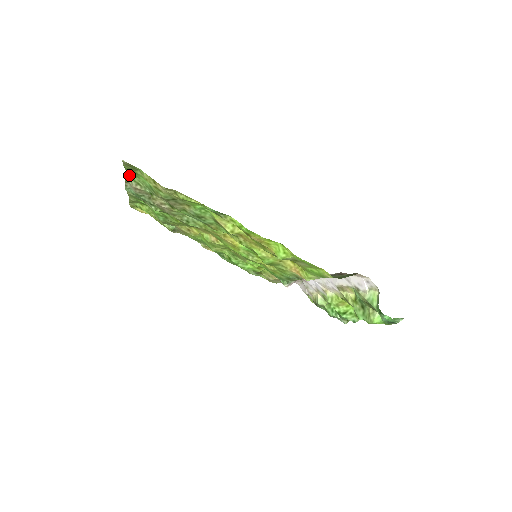
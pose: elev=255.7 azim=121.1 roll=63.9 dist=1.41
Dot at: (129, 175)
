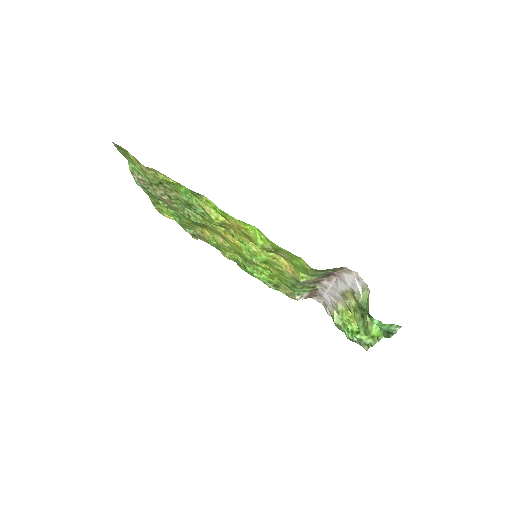
Dot at: (130, 164)
